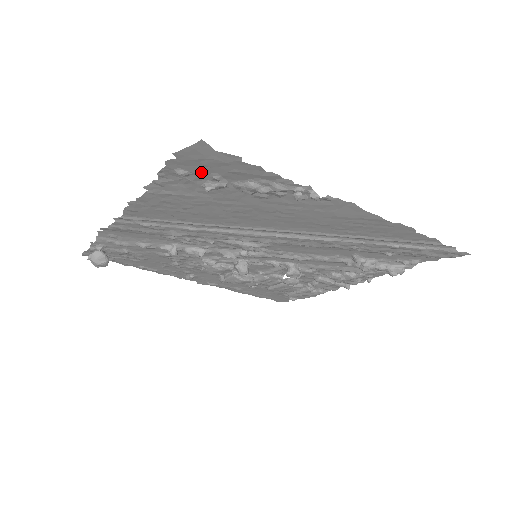
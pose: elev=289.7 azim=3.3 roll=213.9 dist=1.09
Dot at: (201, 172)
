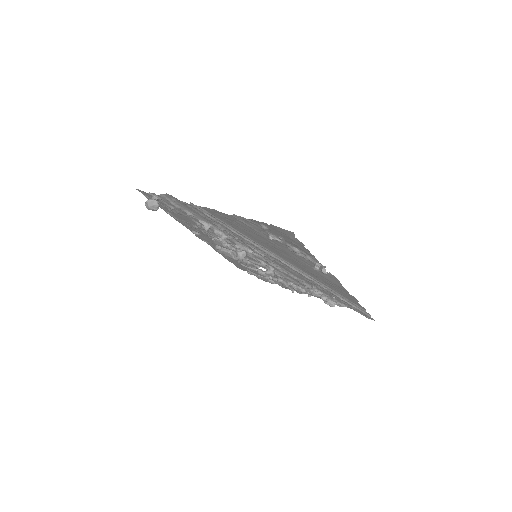
Dot at: (275, 233)
